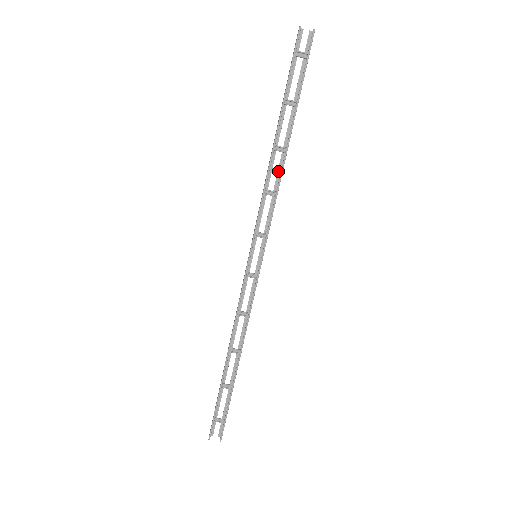
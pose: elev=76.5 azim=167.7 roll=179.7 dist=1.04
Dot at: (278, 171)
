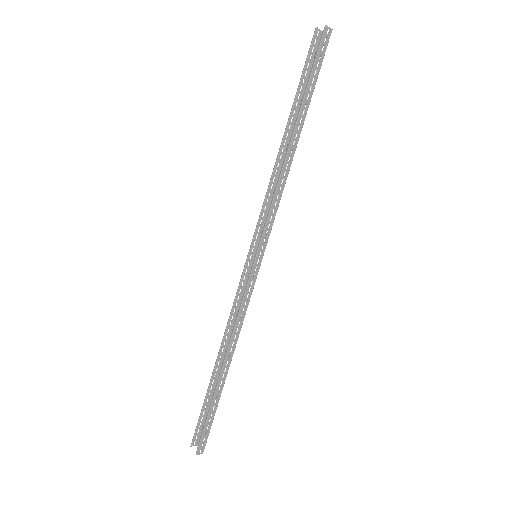
Dot at: (287, 170)
